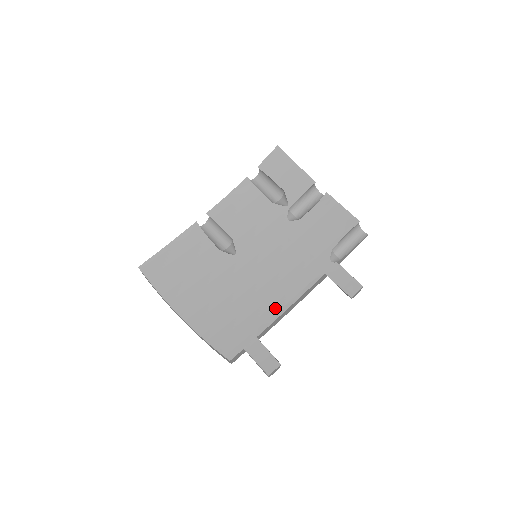
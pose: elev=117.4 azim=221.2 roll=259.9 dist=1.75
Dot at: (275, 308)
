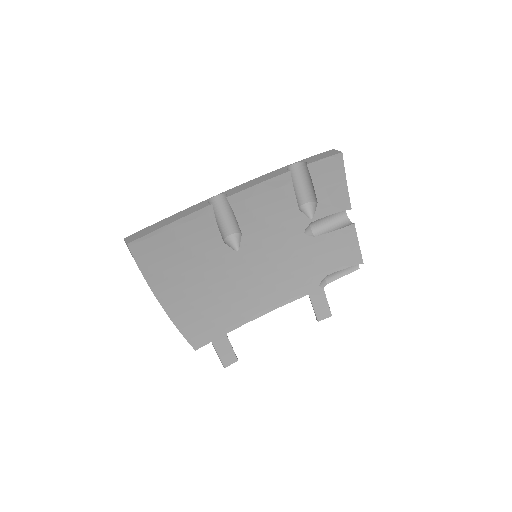
Dot at: (253, 312)
